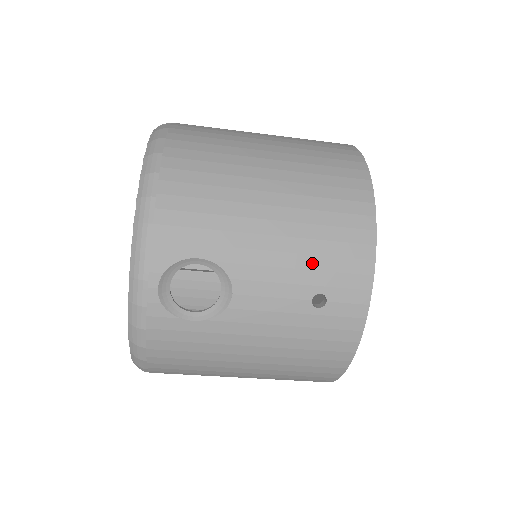
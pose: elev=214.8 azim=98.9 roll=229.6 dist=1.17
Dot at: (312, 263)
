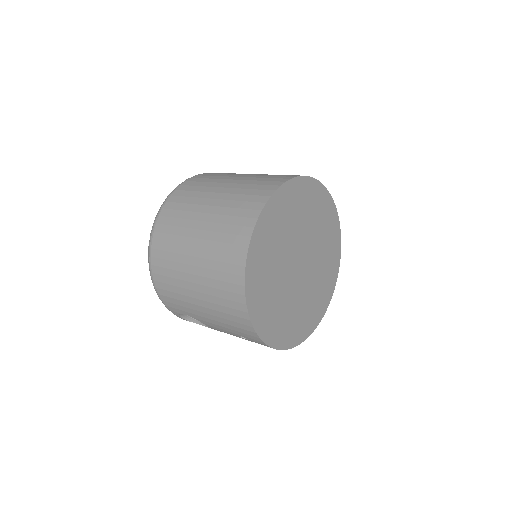
Dot at: (228, 327)
